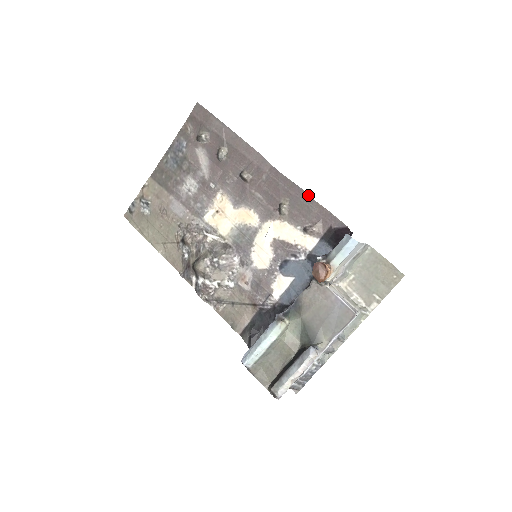
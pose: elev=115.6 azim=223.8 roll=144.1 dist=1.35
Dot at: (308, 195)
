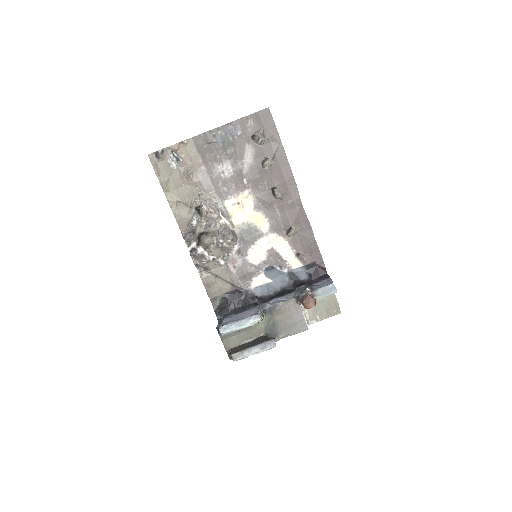
Dot at: (313, 234)
